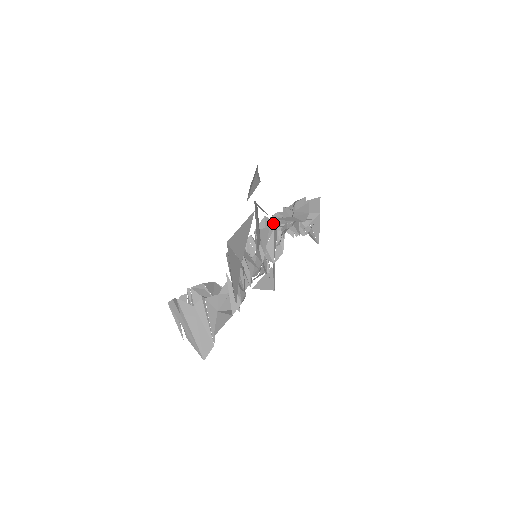
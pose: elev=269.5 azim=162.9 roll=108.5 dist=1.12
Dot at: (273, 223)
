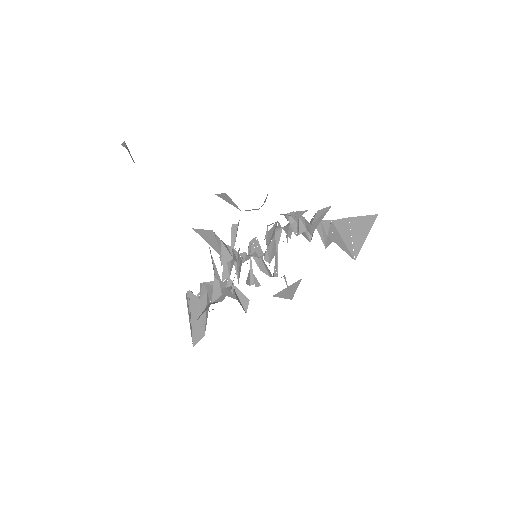
Dot at: (279, 226)
